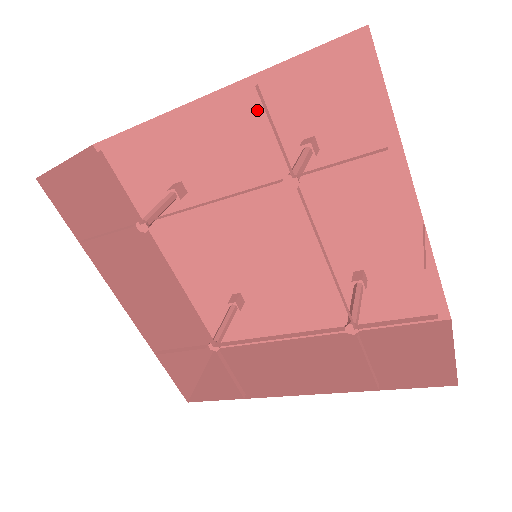
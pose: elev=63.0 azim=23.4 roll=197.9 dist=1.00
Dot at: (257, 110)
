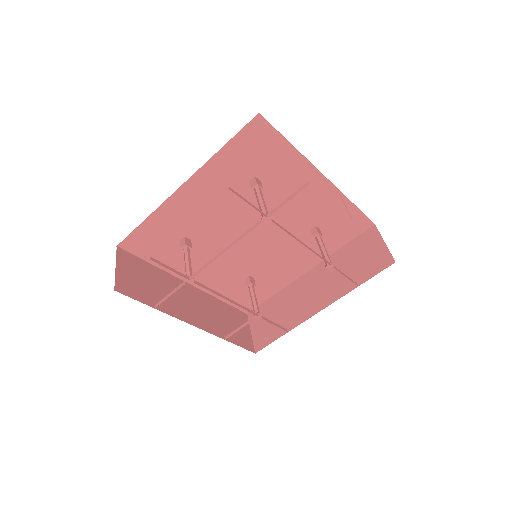
Dot at: (215, 179)
